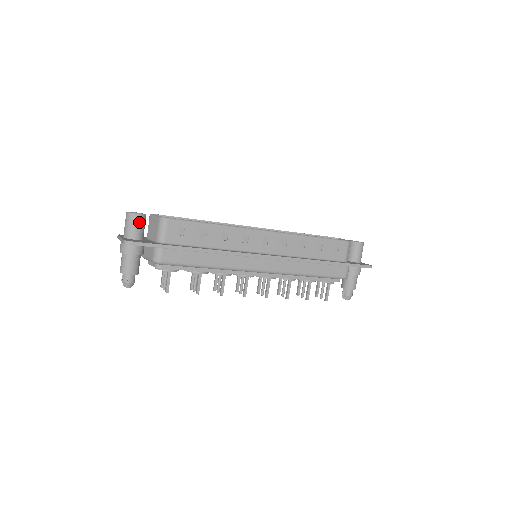
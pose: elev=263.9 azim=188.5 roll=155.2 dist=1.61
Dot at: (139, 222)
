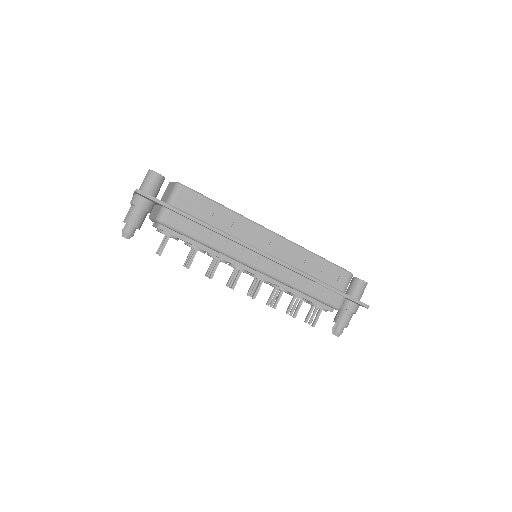
Dot at: (156, 181)
